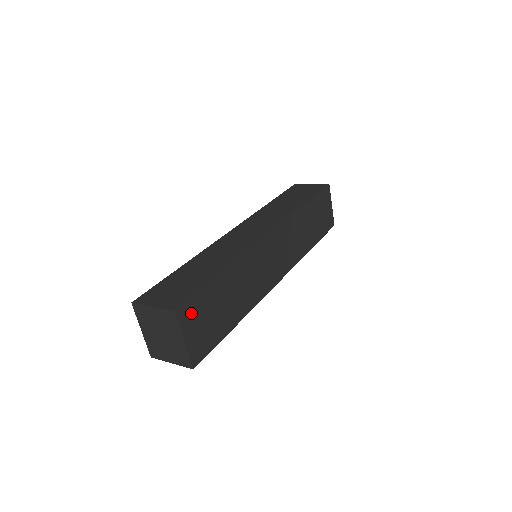
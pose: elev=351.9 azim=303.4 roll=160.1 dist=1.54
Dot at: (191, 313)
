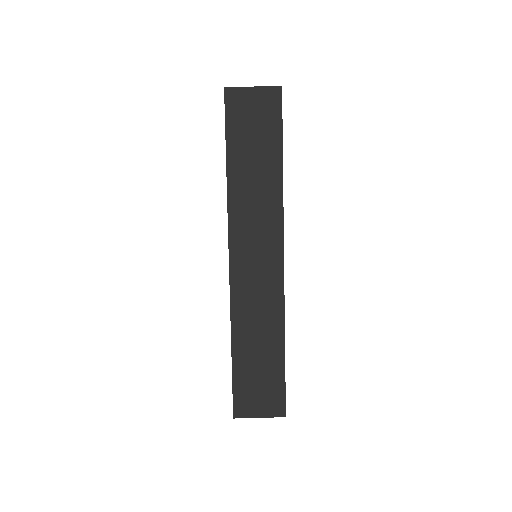
Dot at: occluded
